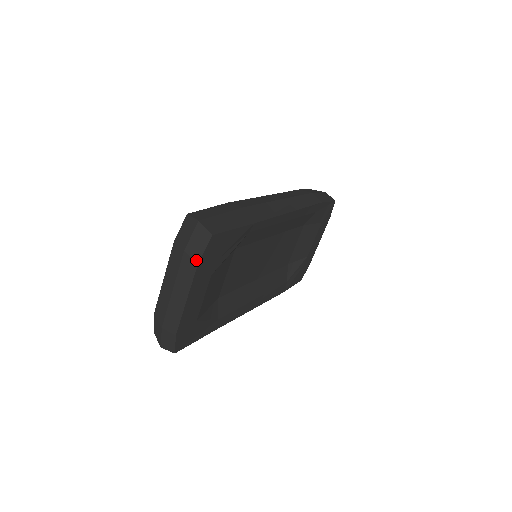
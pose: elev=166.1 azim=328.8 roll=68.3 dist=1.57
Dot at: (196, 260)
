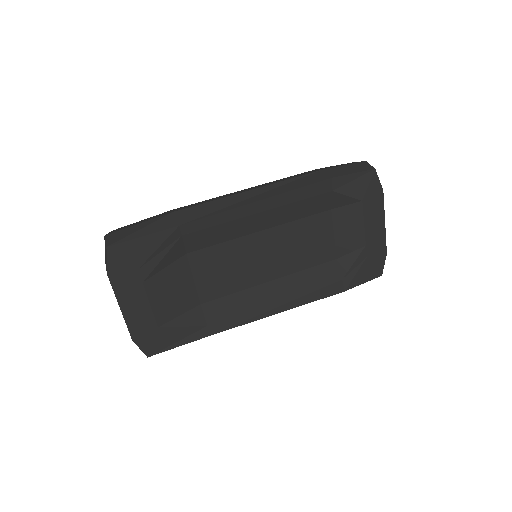
Dot at: occluded
